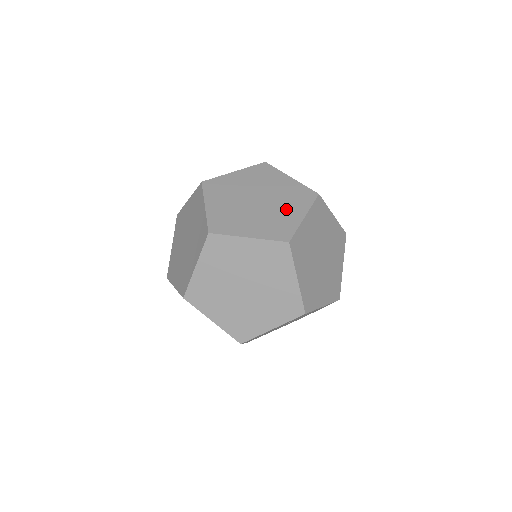
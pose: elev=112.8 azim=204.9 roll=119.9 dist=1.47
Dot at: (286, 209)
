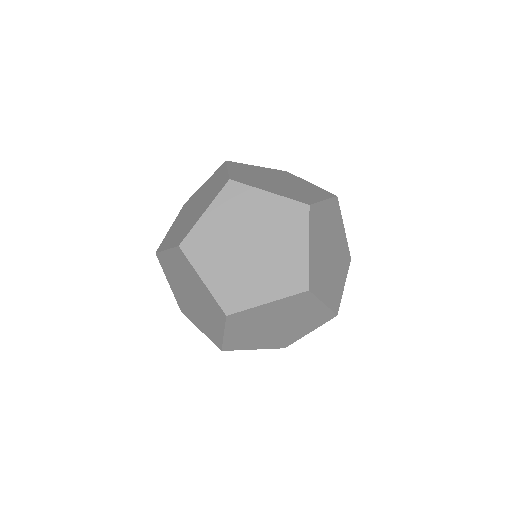
Dot at: (210, 318)
